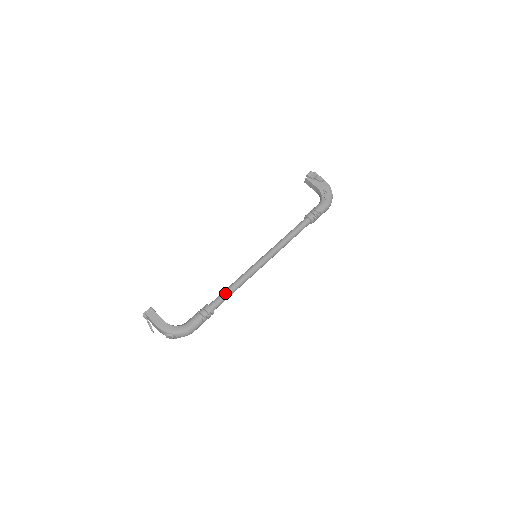
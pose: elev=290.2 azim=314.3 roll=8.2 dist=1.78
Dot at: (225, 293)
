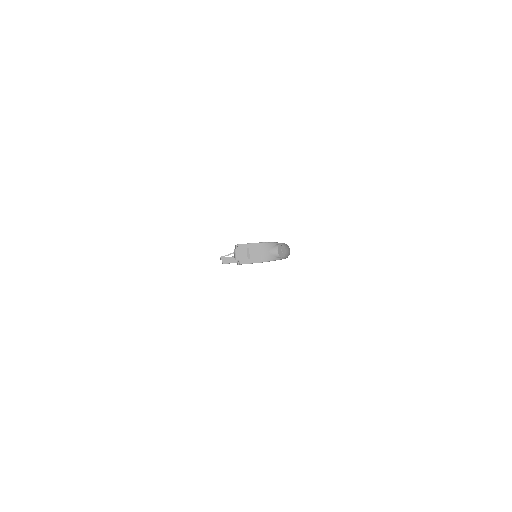
Dot at: occluded
